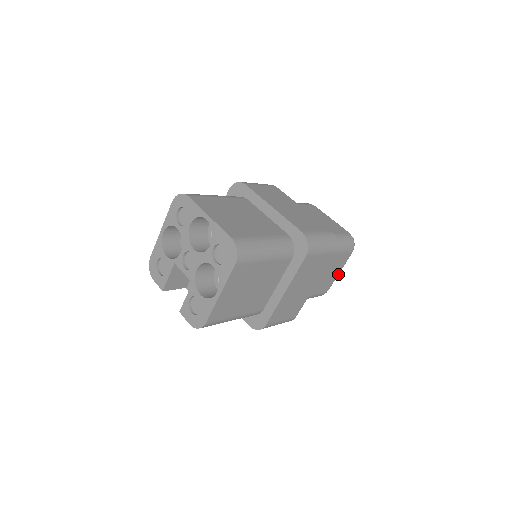
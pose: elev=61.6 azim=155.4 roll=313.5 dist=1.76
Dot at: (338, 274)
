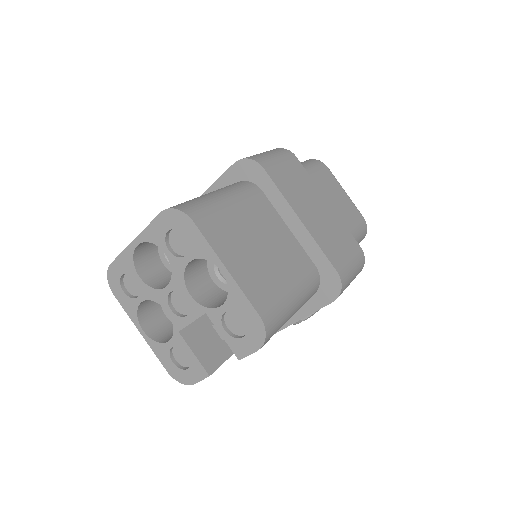
Dot at: (347, 196)
